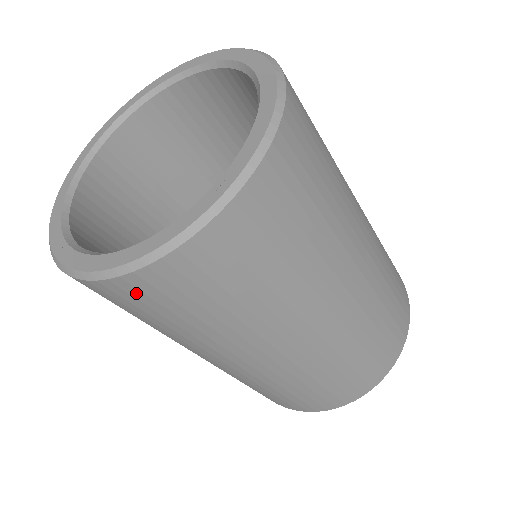
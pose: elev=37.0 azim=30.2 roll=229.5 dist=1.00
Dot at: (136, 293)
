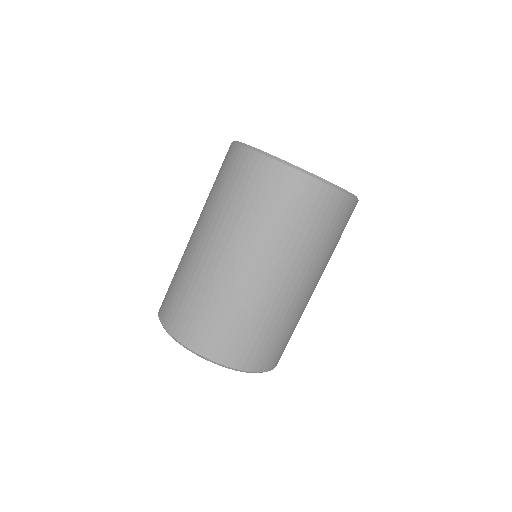
Dot at: (271, 175)
